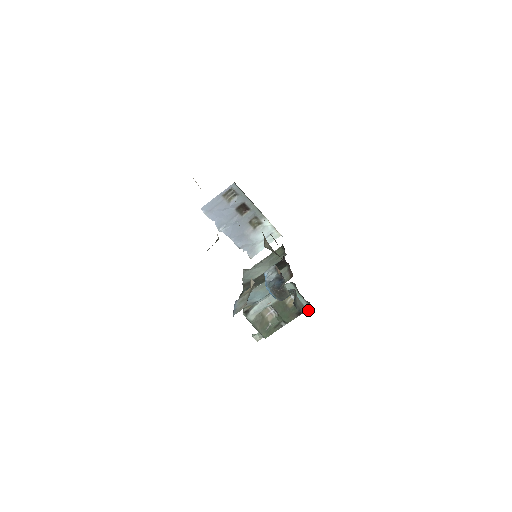
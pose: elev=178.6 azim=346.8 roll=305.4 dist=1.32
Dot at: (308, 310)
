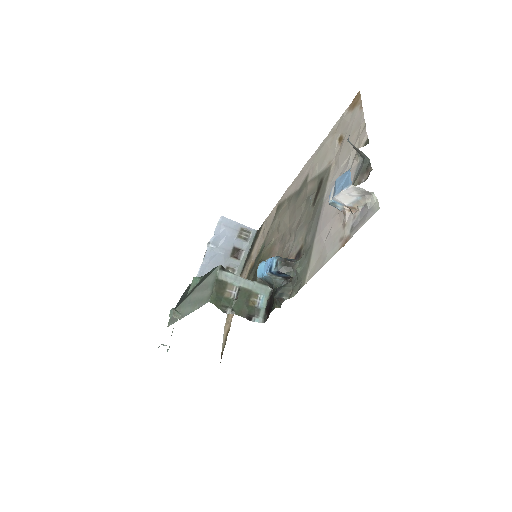
Dot at: (296, 293)
